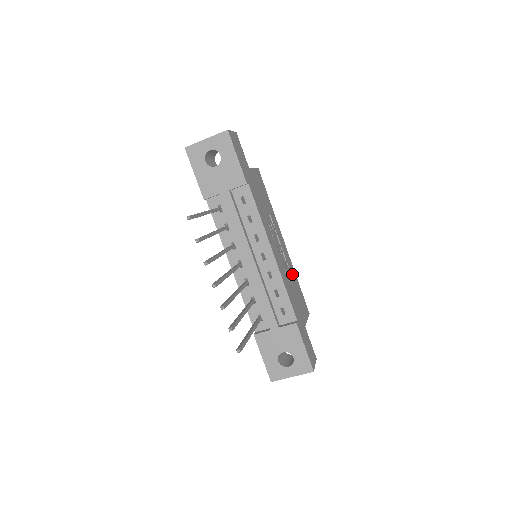
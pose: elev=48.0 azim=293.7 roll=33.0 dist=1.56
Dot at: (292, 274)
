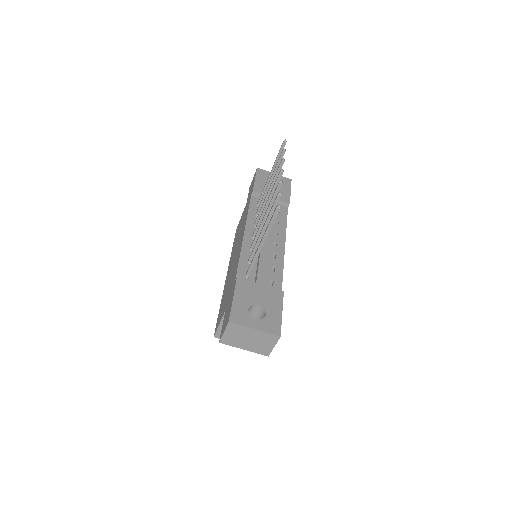
Dot at: occluded
